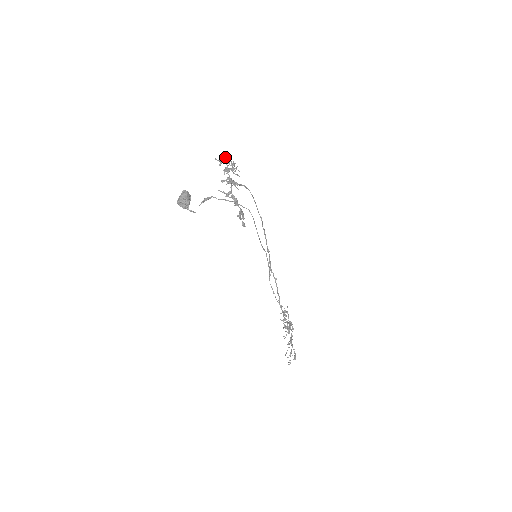
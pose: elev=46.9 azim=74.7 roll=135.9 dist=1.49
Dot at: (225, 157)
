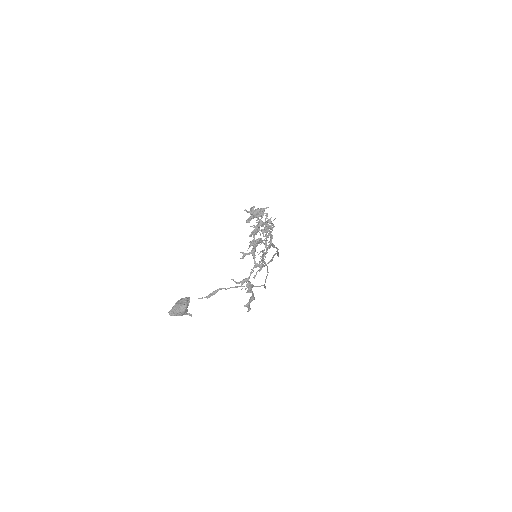
Dot at: (261, 214)
